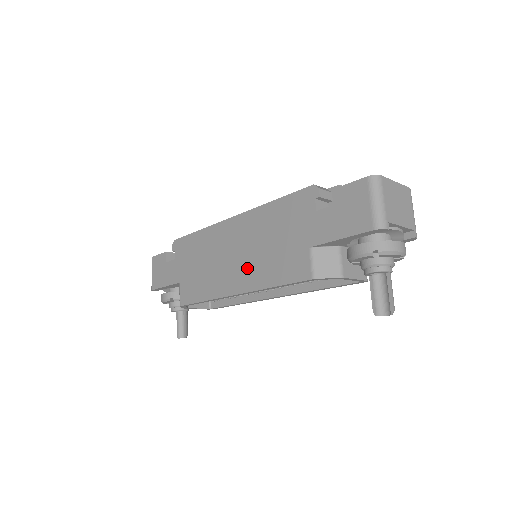
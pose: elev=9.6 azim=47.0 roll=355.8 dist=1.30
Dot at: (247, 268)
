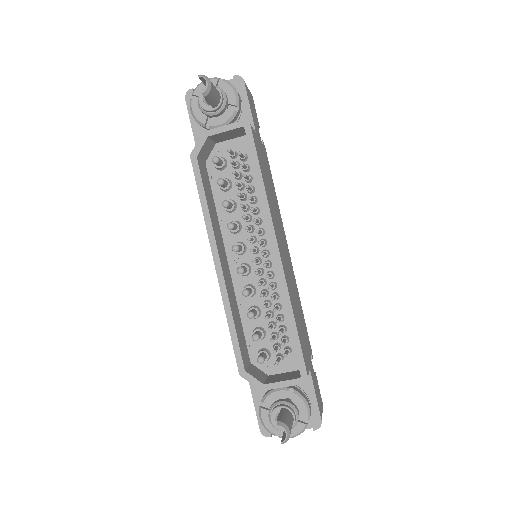
Dot at: occluded
